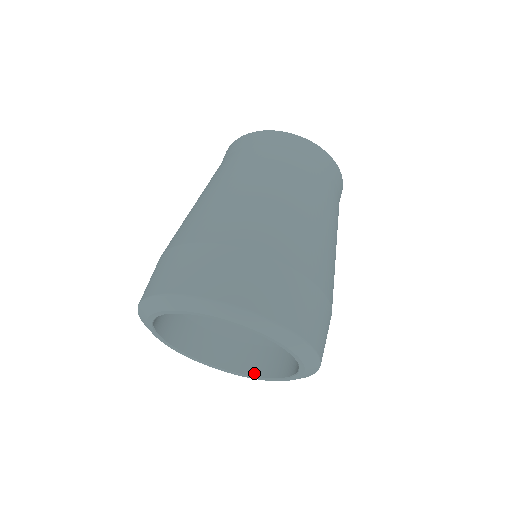
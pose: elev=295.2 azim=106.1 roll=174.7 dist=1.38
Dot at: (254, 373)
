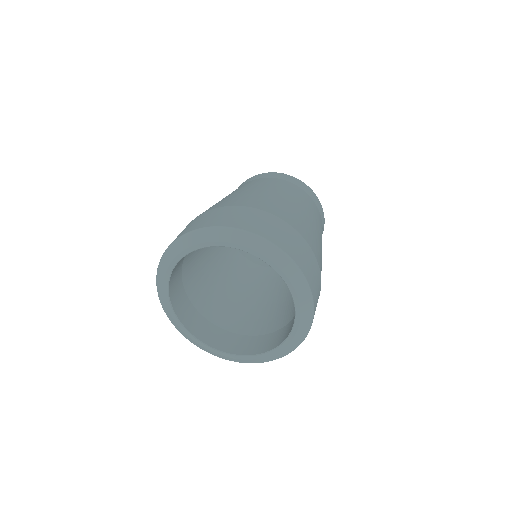
Dot at: (254, 353)
